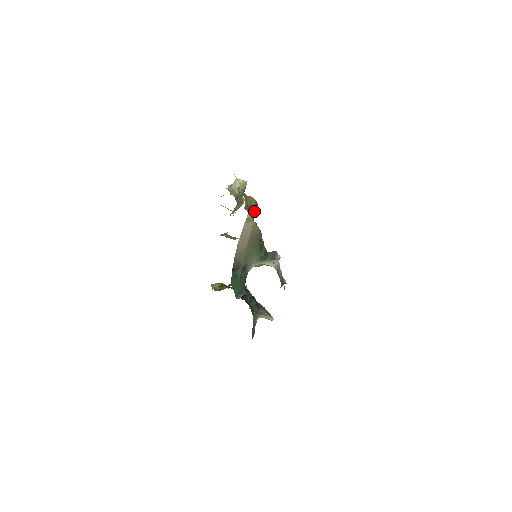
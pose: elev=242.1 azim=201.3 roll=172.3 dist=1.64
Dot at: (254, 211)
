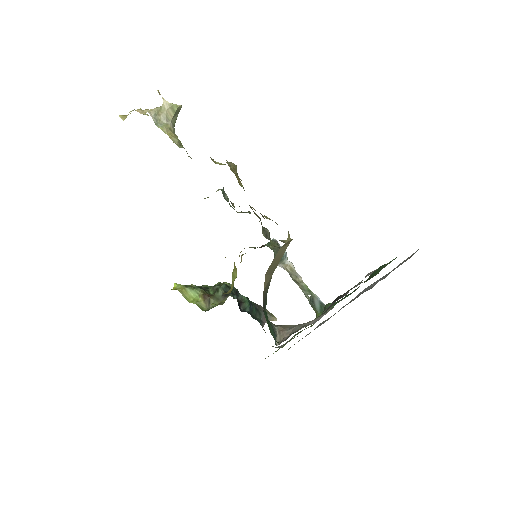
Dot at: occluded
